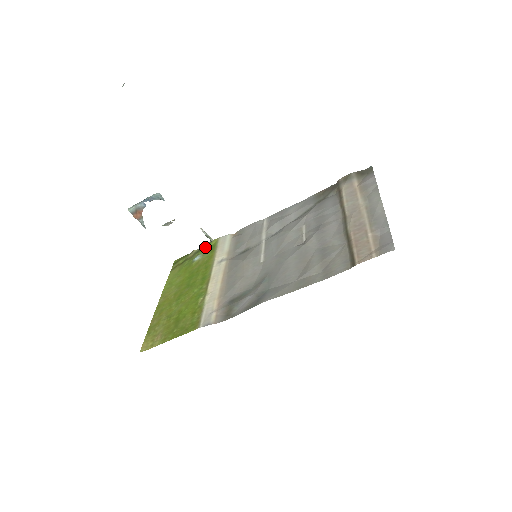
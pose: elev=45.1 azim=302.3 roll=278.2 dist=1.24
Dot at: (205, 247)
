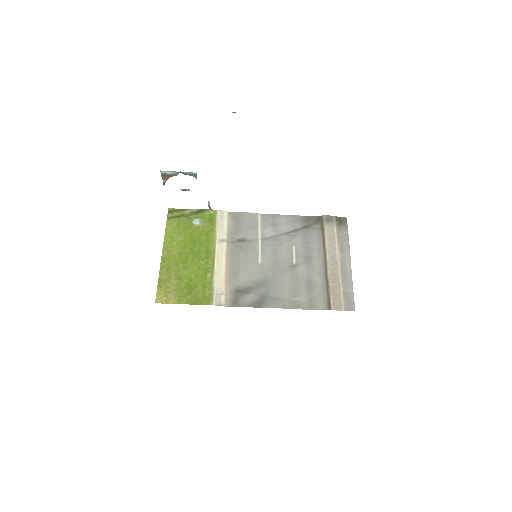
Dot at: (203, 212)
